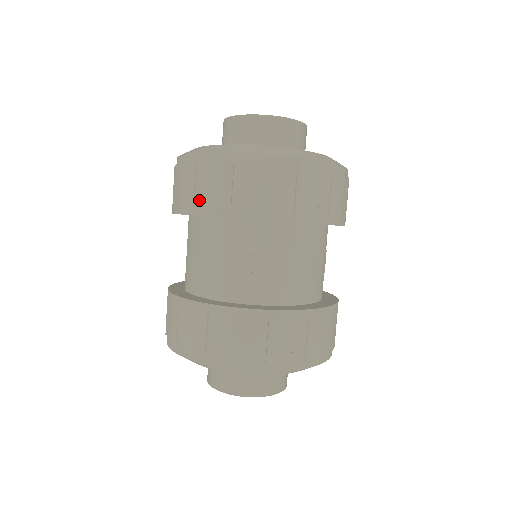
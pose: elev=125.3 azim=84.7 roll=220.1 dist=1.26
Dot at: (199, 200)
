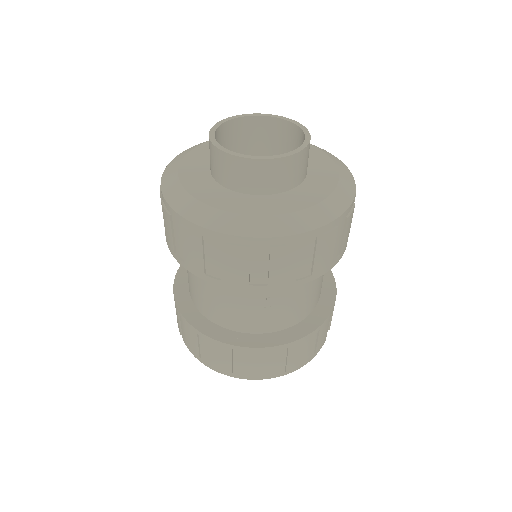
Dot at: (211, 269)
